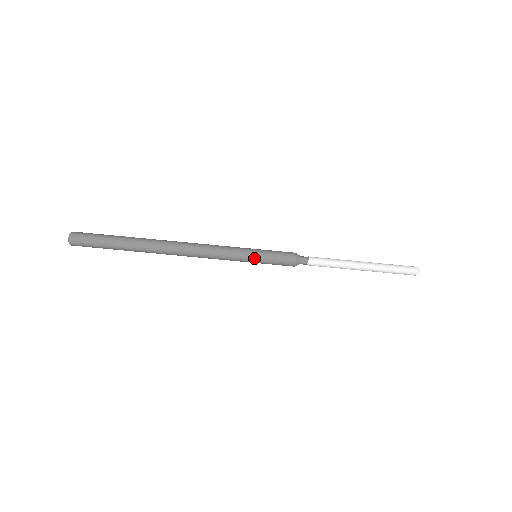
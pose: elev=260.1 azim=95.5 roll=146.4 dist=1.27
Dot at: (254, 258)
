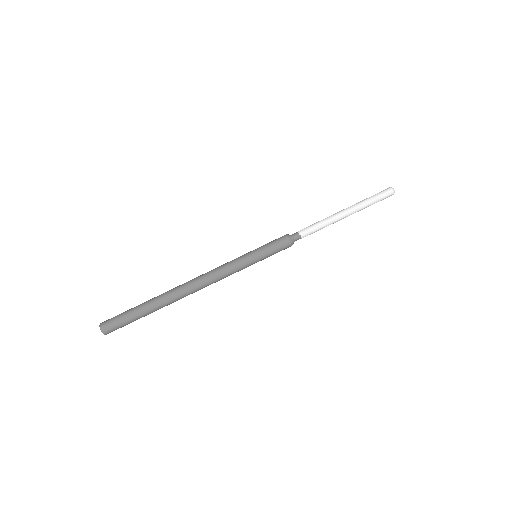
Dot at: (257, 261)
